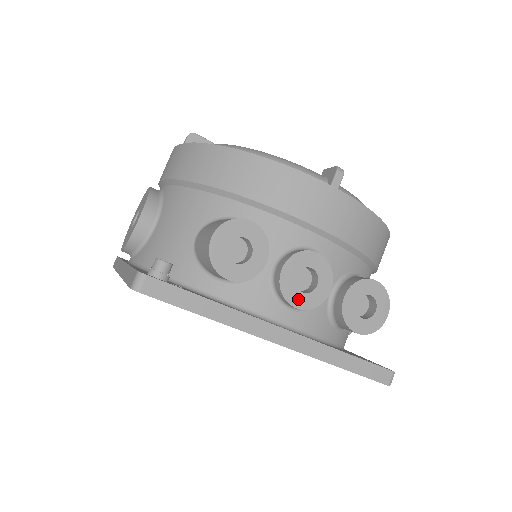
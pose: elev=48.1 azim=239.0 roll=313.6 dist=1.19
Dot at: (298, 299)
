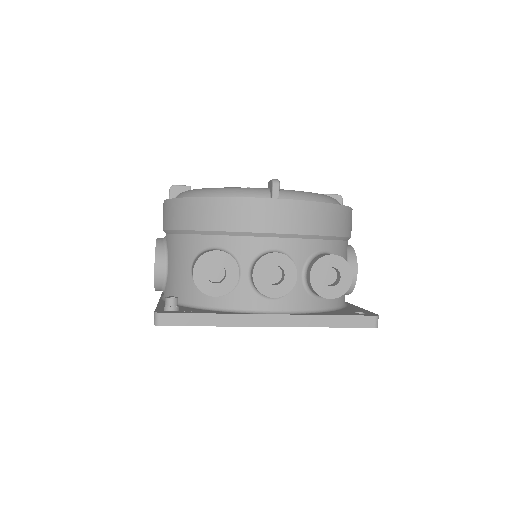
Dot at: (273, 291)
